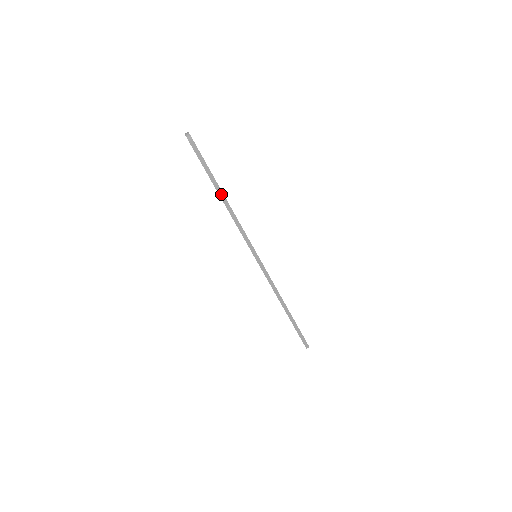
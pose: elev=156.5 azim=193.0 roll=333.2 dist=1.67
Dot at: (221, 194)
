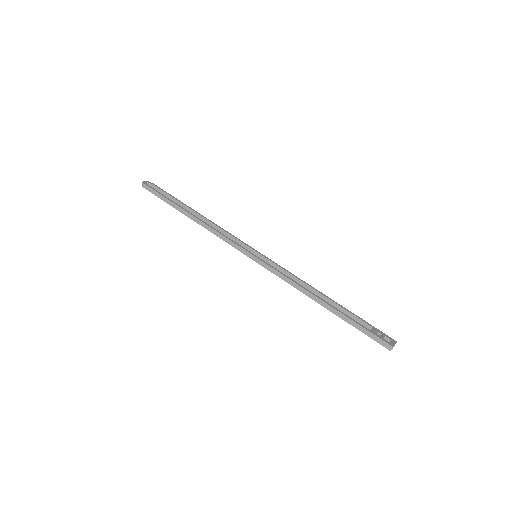
Dot at: (186, 213)
